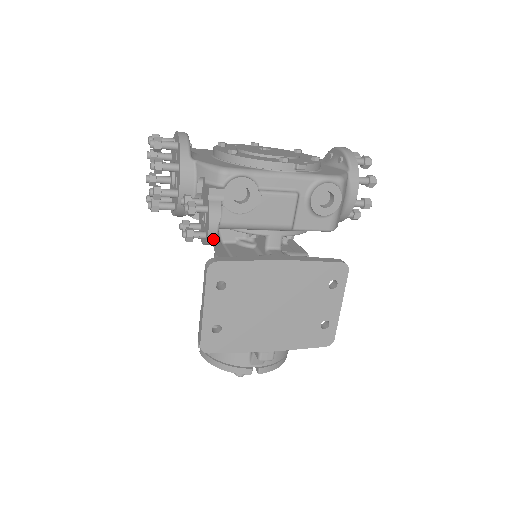
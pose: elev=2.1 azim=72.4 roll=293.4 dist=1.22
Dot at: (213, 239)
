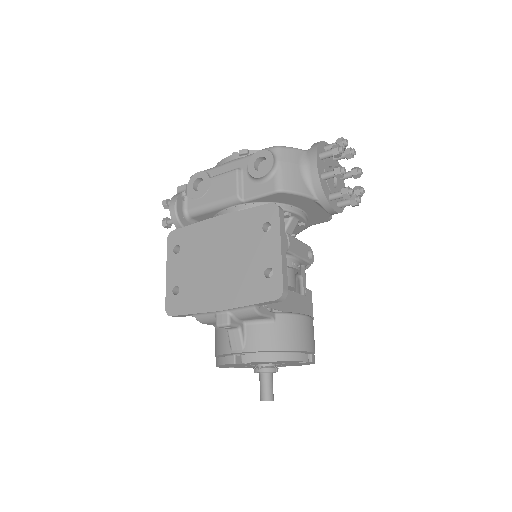
Dot at: (175, 218)
